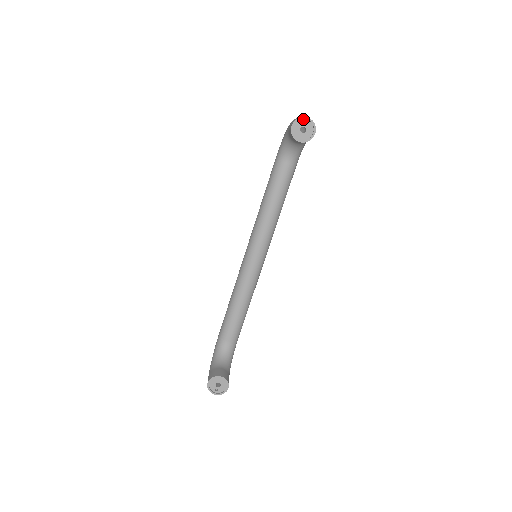
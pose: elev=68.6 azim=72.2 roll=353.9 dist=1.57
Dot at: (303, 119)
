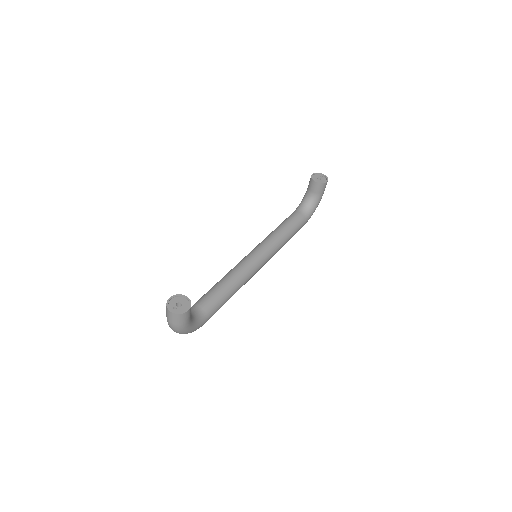
Dot at: (320, 175)
